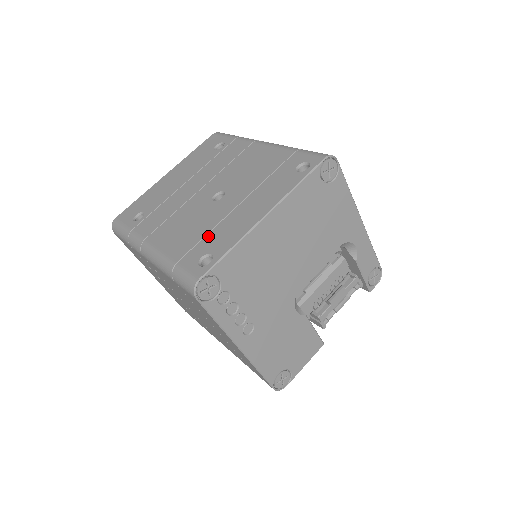
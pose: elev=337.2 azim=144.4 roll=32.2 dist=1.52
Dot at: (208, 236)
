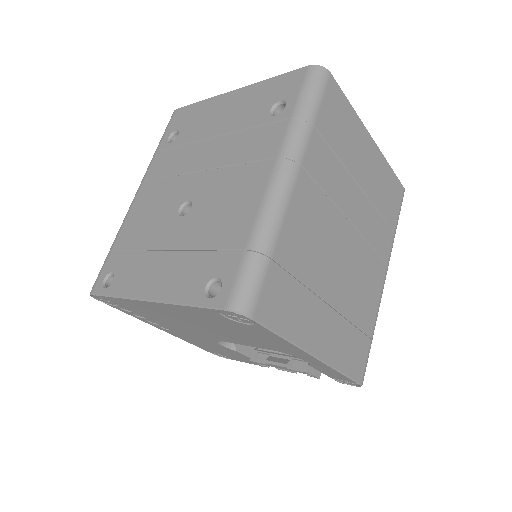
Dot at: (133, 254)
